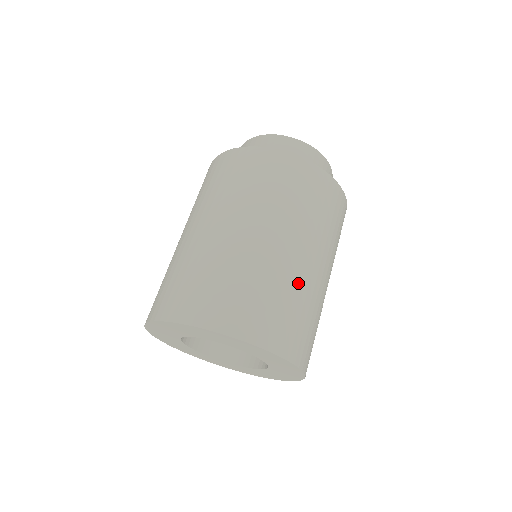
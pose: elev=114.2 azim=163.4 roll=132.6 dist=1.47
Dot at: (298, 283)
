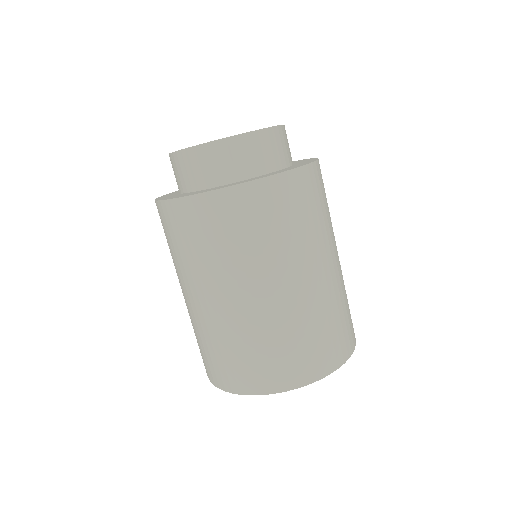
Dot at: (340, 288)
